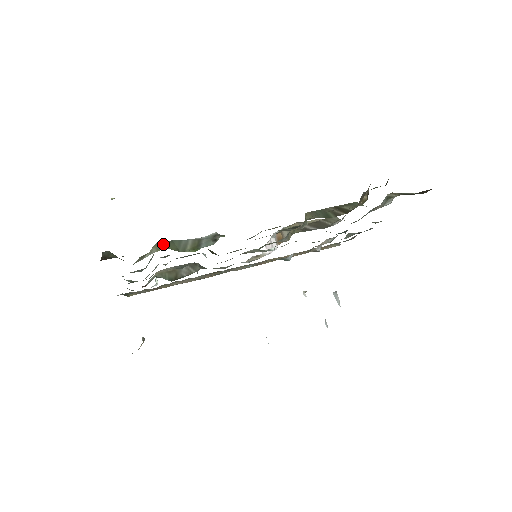
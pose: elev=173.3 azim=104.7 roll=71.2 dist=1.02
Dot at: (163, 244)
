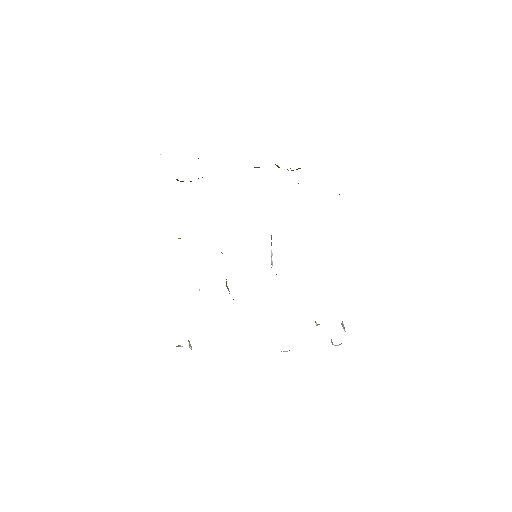
Dot at: occluded
